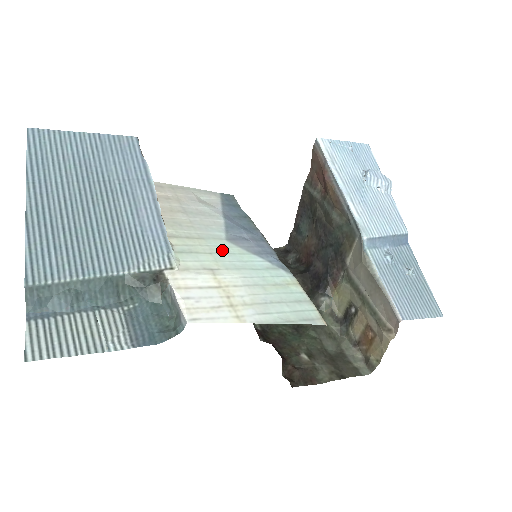
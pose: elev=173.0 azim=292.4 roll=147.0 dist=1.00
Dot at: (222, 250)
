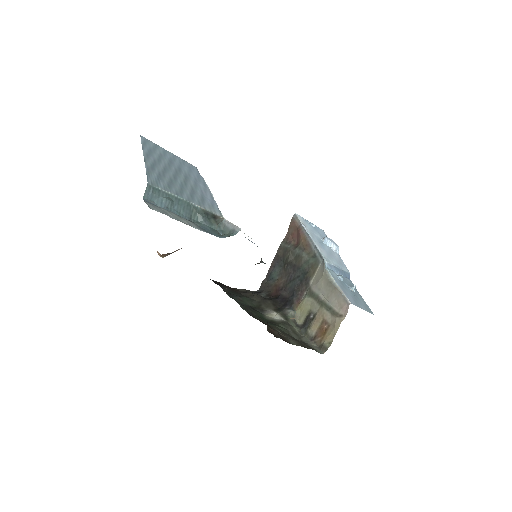
Dot at: occluded
